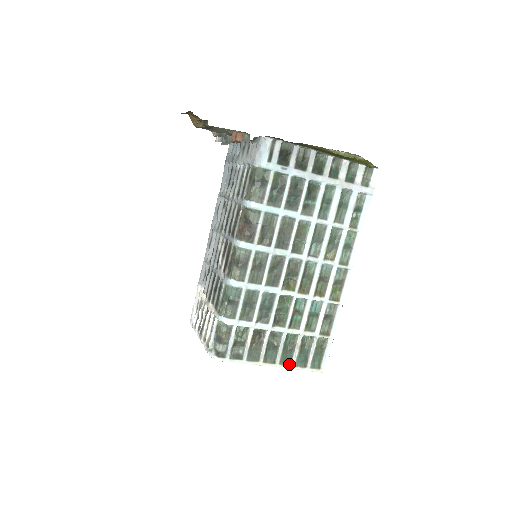
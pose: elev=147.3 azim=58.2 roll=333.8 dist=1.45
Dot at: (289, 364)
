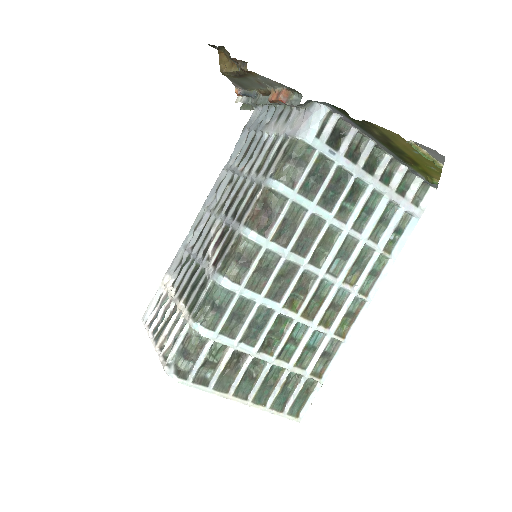
Dot at: (263, 404)
